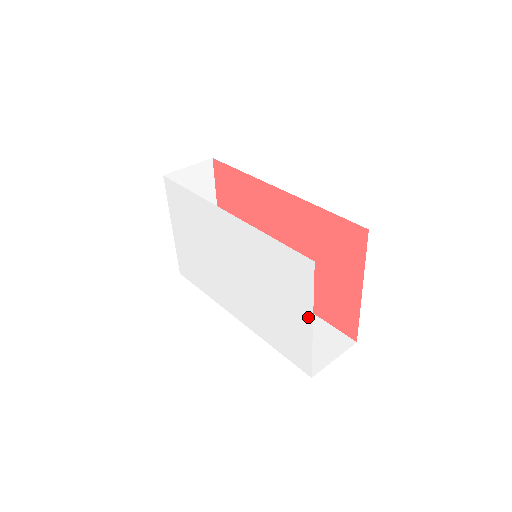
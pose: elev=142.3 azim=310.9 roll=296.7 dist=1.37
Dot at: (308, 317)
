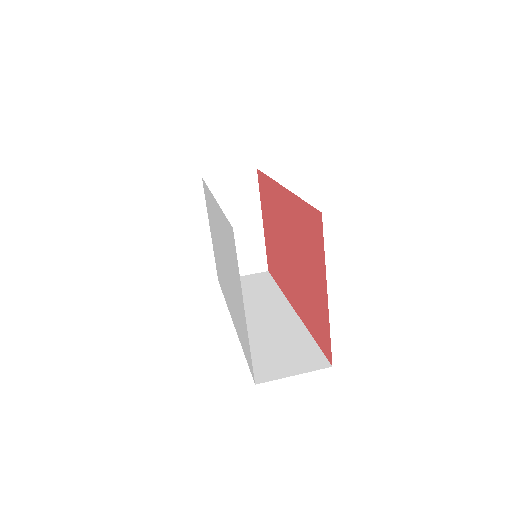
Dot at: (242, 302)
